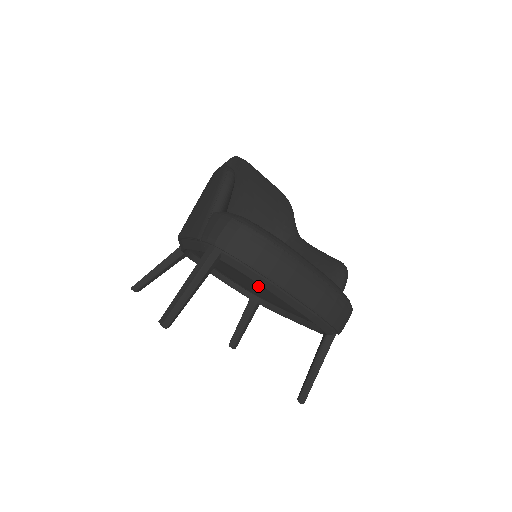
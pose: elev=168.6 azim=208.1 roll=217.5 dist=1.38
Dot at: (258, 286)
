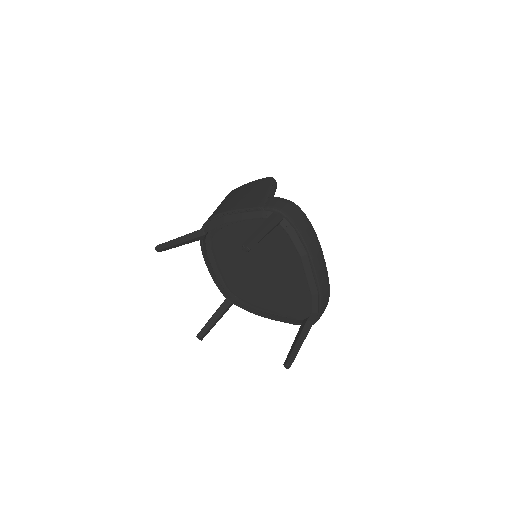
Dot at: (267, 271)
